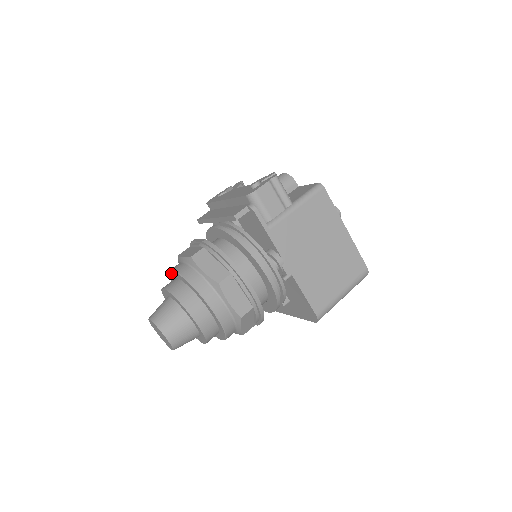
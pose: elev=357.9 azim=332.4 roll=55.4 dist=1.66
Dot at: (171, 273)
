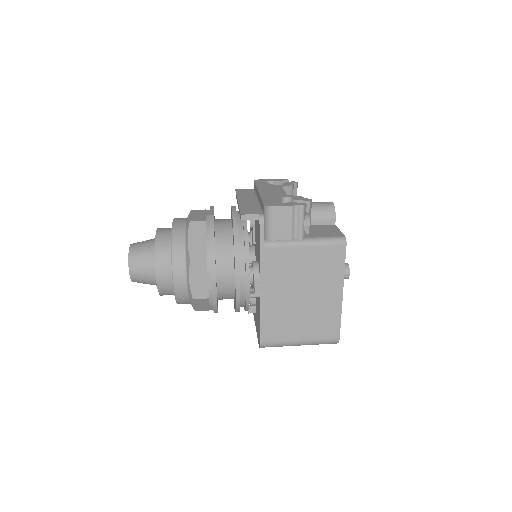
Dot at: occluded
